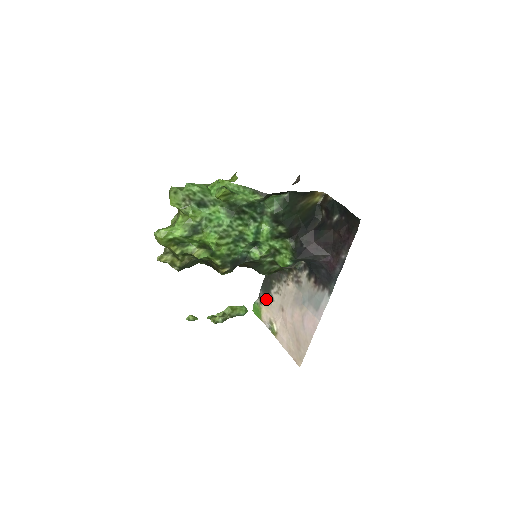
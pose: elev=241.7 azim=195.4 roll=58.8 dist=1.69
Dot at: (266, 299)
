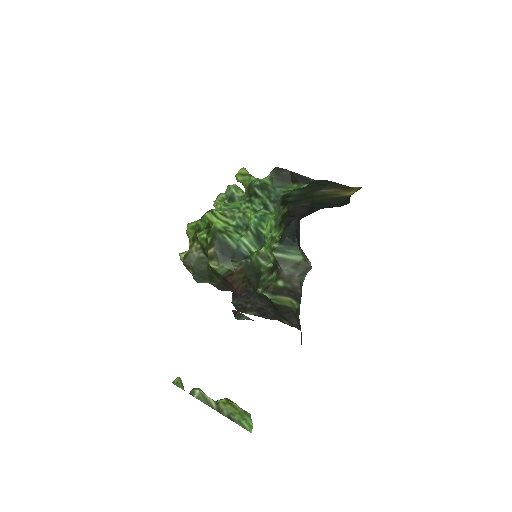
Dot at: occluded
